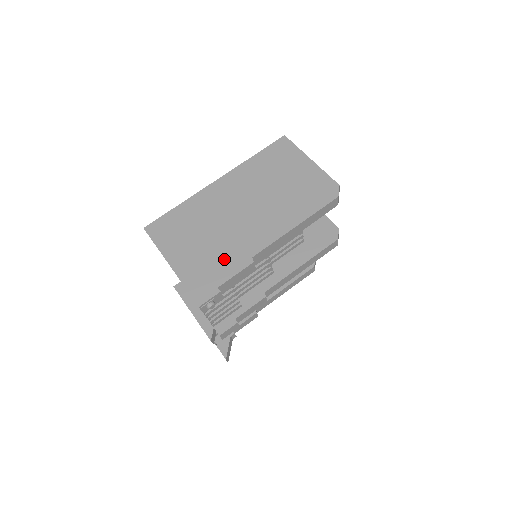
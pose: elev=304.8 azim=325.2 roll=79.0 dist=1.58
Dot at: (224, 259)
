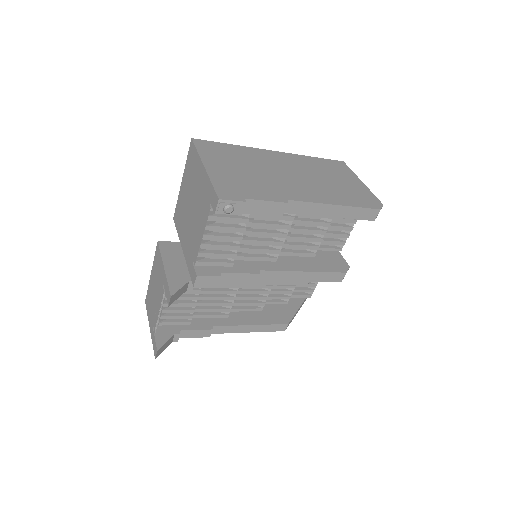
Dot at: (260, 188)
